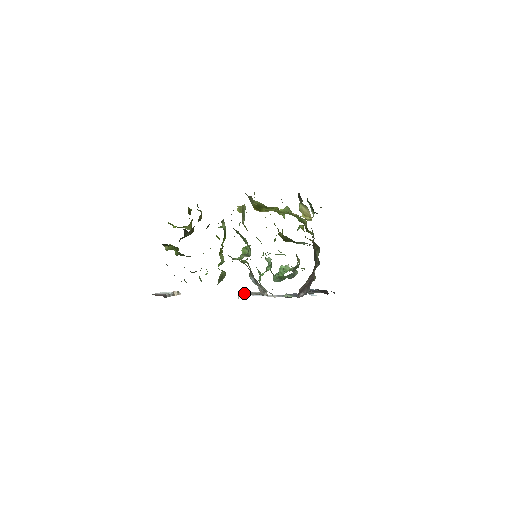
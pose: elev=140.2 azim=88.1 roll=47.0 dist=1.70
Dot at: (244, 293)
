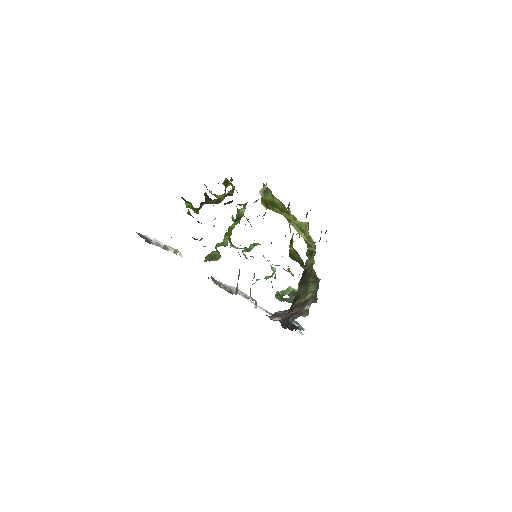
Dot at: (215, 280)
